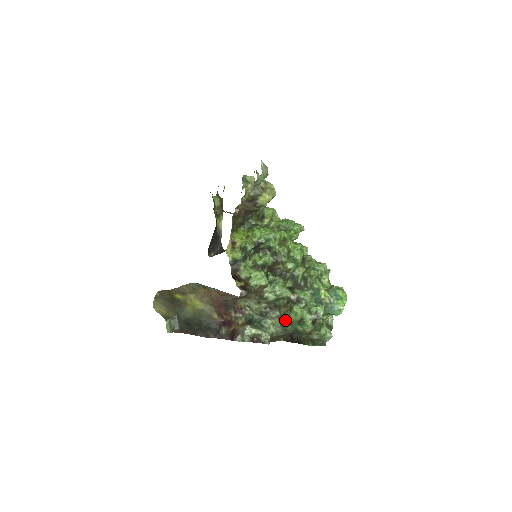
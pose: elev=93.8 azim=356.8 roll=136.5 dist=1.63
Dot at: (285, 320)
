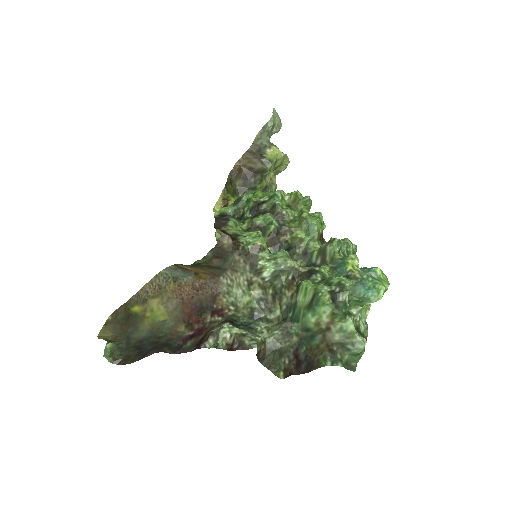
Dot at: (288, 316)
